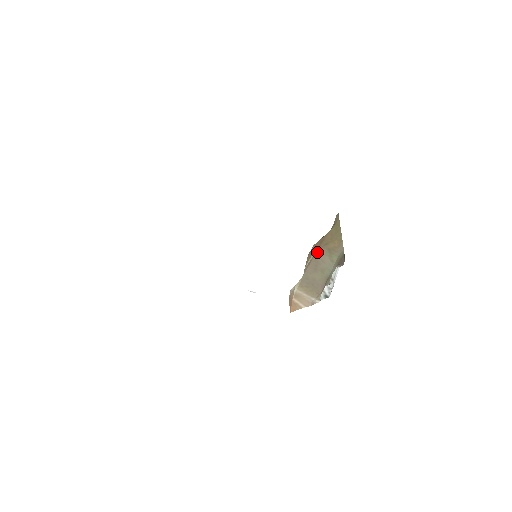
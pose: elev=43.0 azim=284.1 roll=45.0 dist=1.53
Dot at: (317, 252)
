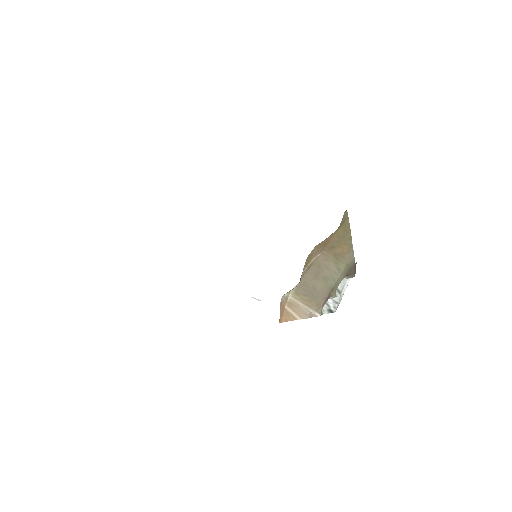
Dot at: (320, 256)
